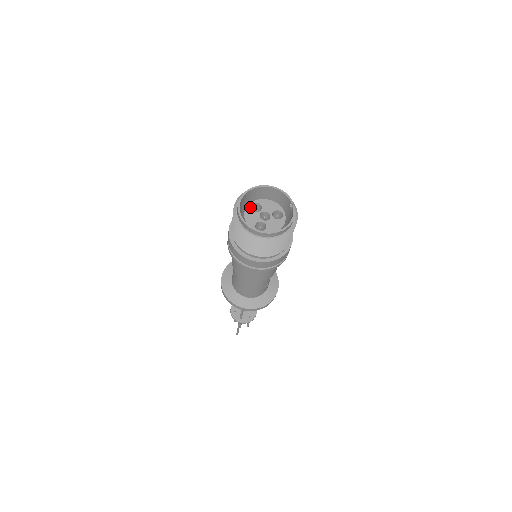
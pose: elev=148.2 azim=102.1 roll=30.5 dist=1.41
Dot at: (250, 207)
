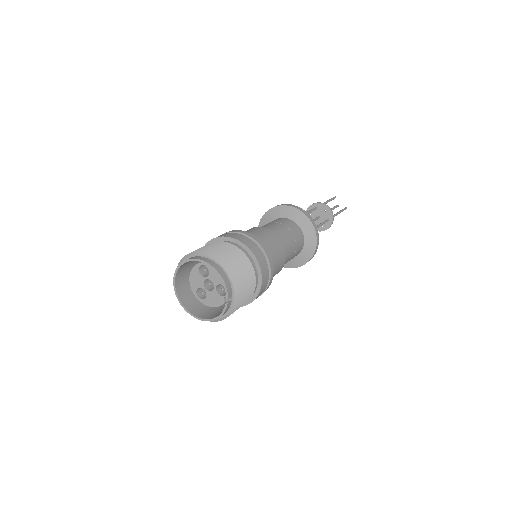
Dot at: (198, 267)
